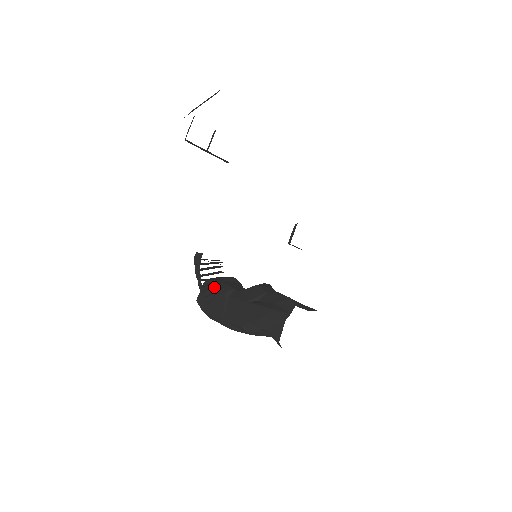
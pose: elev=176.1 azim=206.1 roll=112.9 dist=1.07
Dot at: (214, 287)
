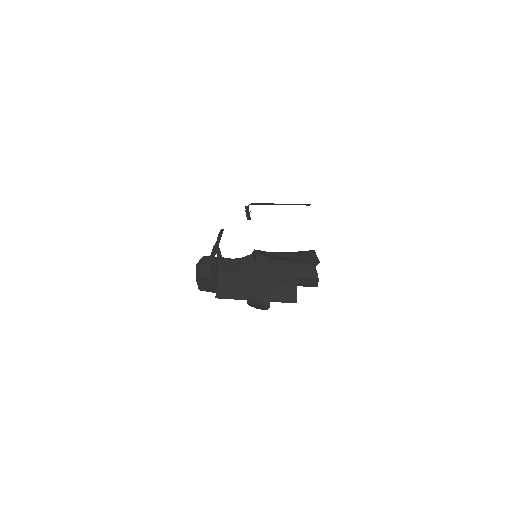
Dot at: occluded
